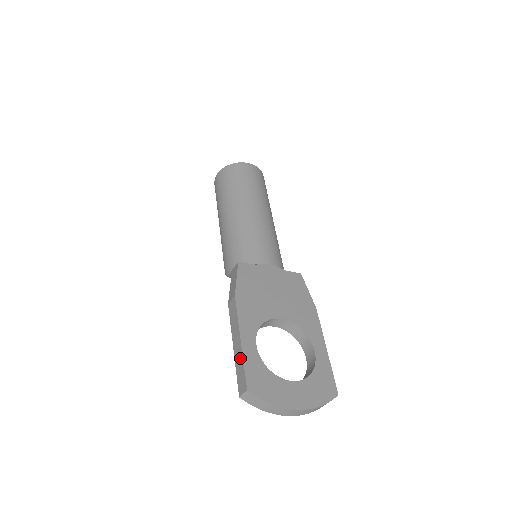
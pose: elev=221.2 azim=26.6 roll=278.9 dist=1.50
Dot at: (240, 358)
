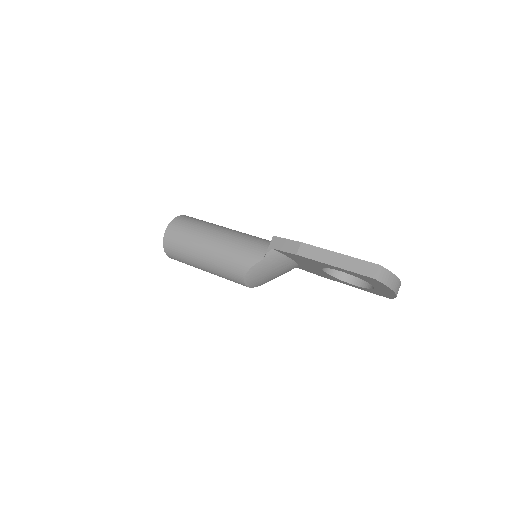
Dot at: (350, 261)
